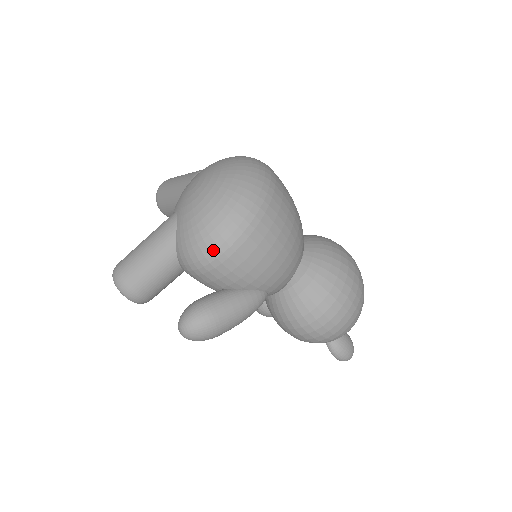
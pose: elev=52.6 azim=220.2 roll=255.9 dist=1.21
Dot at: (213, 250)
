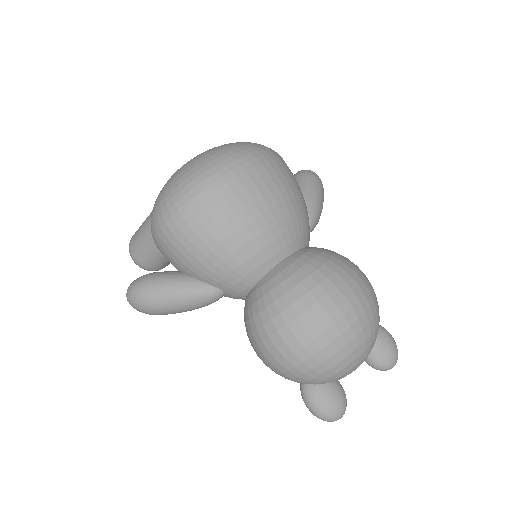
Dot at: (155, 223)
